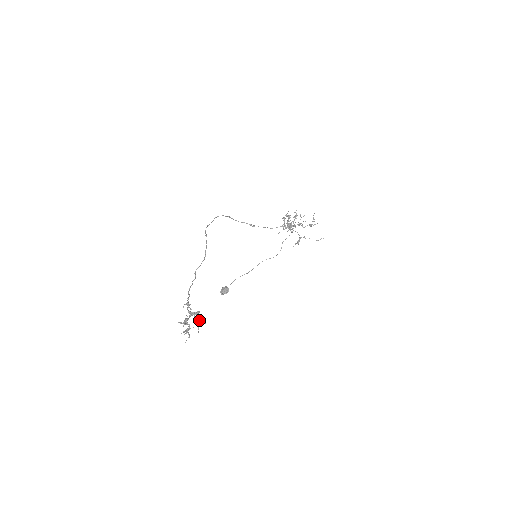
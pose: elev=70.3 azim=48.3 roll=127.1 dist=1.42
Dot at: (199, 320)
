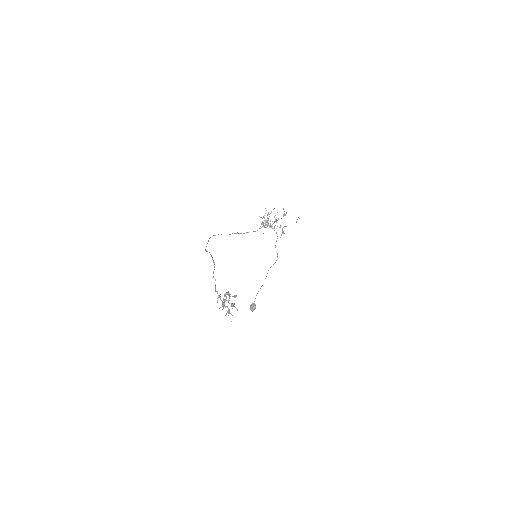
Dot at: occluded
